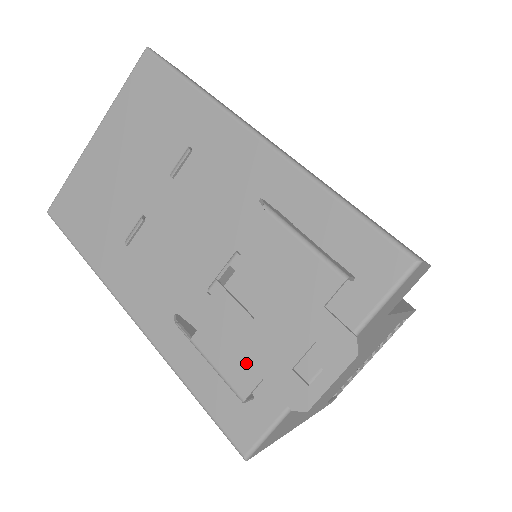
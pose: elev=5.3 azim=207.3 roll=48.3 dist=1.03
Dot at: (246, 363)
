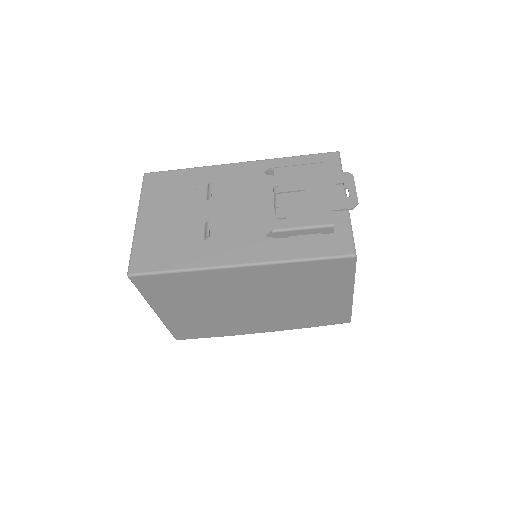
Dot at: (320, 212)
